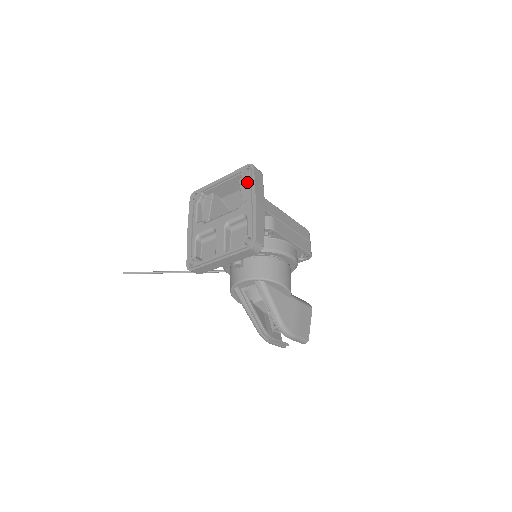
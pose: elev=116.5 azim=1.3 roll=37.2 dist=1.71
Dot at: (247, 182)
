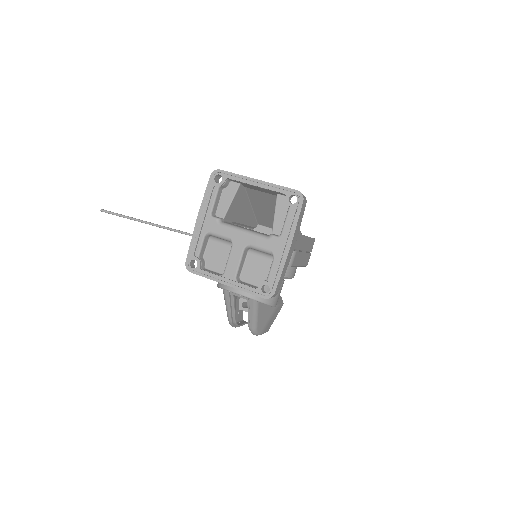
Dot at: (288, 213)
